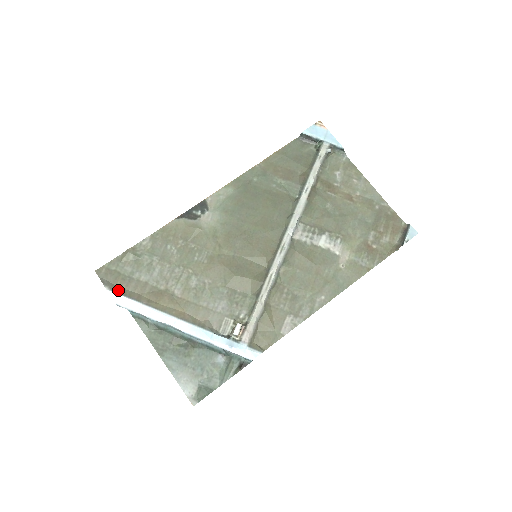
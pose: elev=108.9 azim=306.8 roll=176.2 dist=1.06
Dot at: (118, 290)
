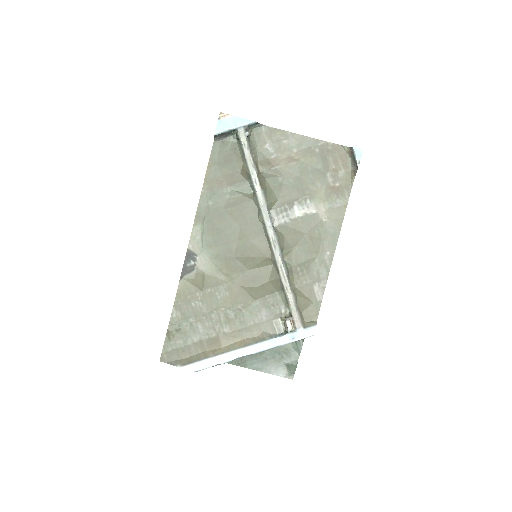
Dot at: (187, 361)
